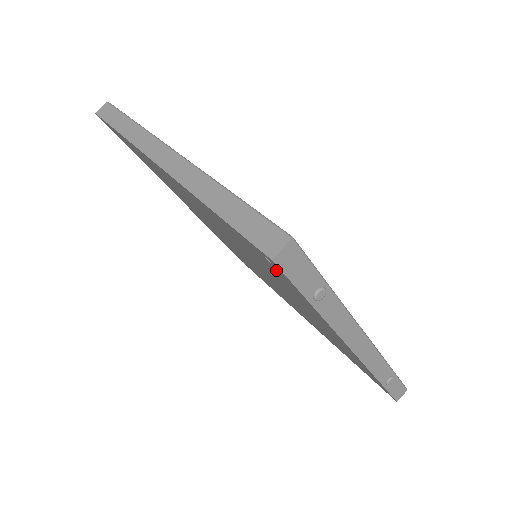
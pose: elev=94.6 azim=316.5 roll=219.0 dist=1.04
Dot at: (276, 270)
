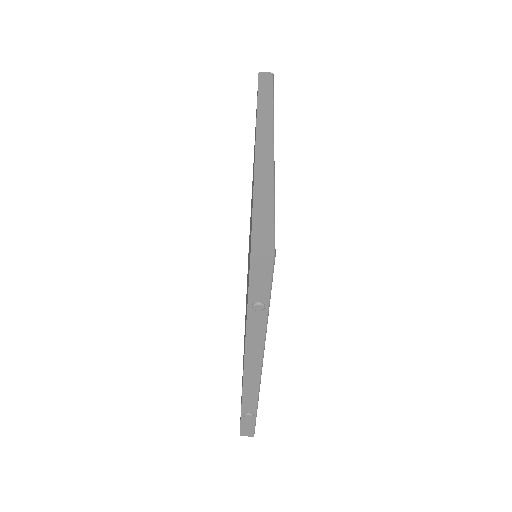
Dot at: occluded
